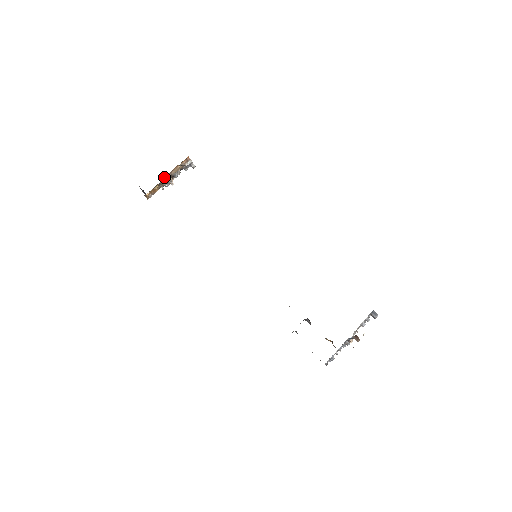
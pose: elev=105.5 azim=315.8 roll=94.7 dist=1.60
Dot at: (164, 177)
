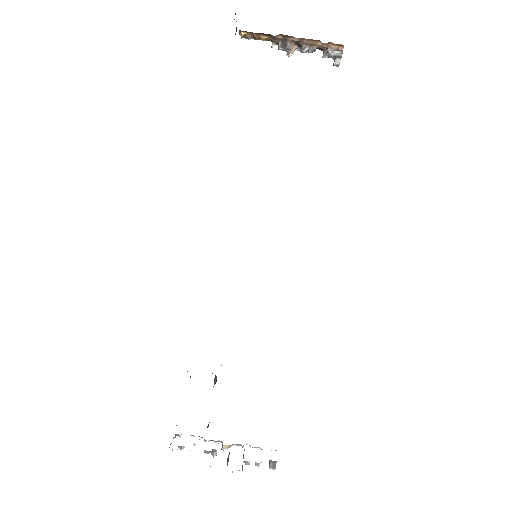
Dot at: (287, 35)
